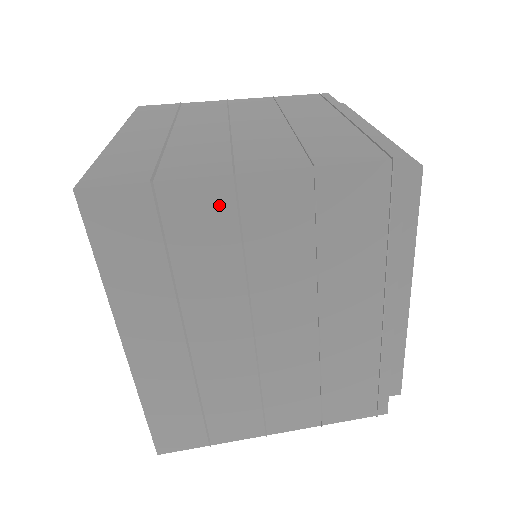
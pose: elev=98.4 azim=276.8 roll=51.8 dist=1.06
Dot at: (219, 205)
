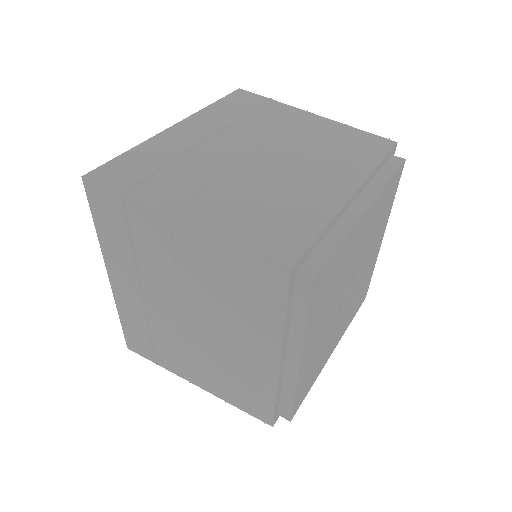
Dot at: (161, 229)
